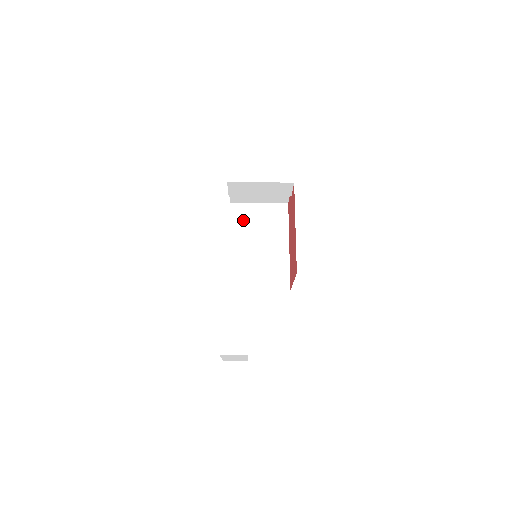
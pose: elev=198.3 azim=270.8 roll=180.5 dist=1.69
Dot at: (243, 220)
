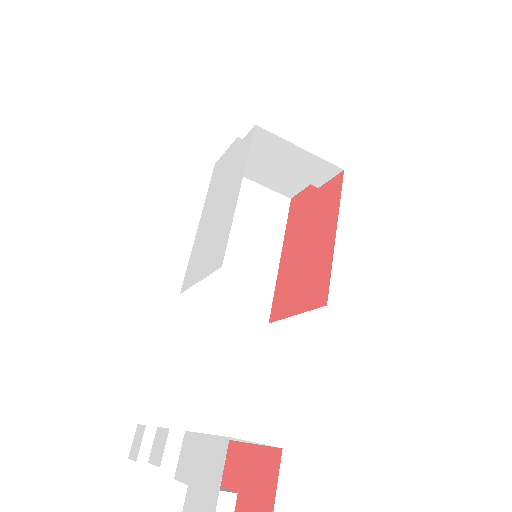
Dot at: occluded
